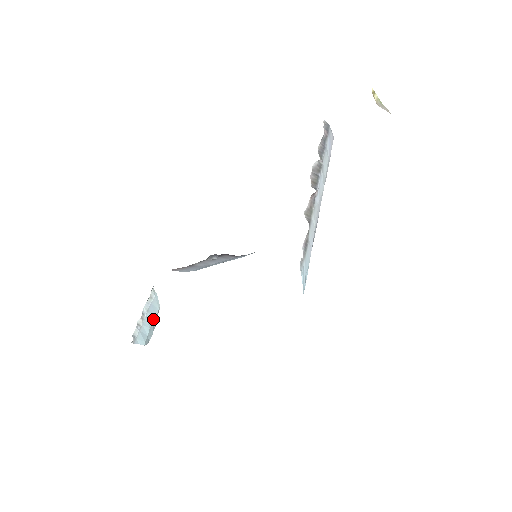
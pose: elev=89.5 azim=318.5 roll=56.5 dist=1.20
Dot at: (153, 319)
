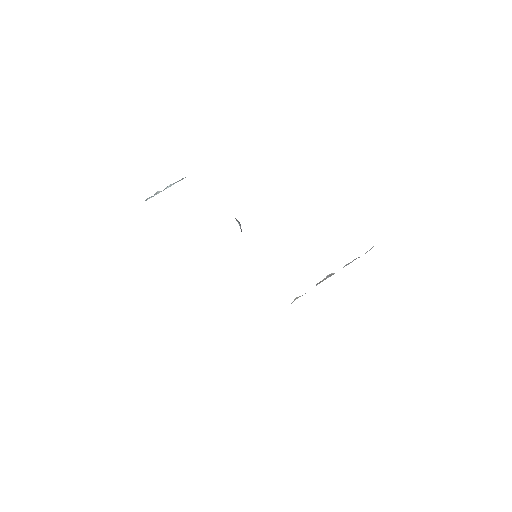
Dot at: occluded
